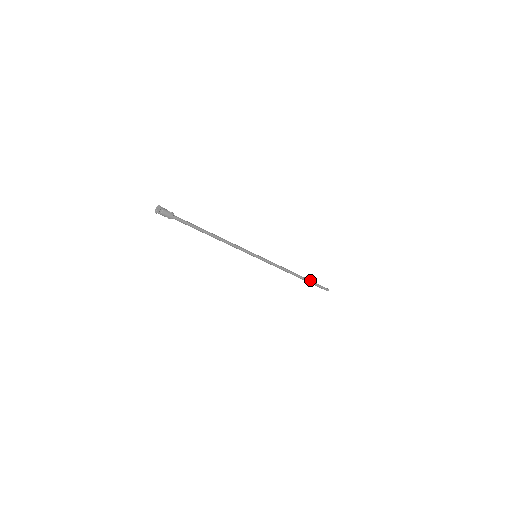
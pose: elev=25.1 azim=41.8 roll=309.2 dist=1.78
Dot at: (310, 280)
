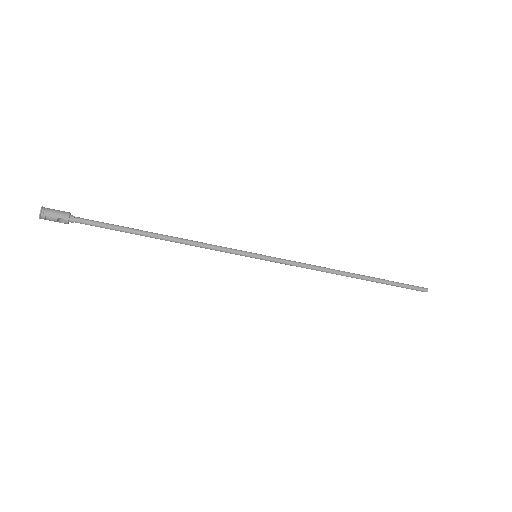
Dot at: (381, 279)
